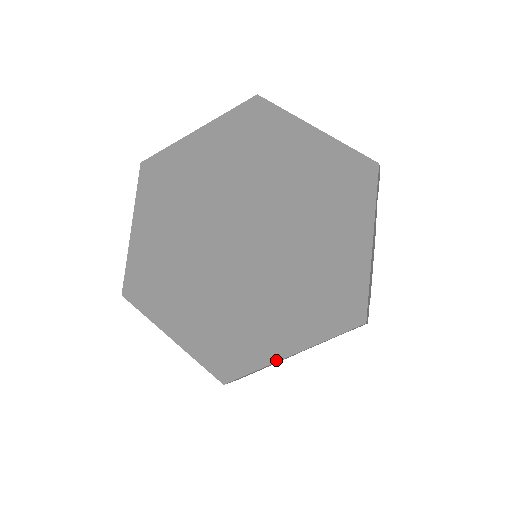
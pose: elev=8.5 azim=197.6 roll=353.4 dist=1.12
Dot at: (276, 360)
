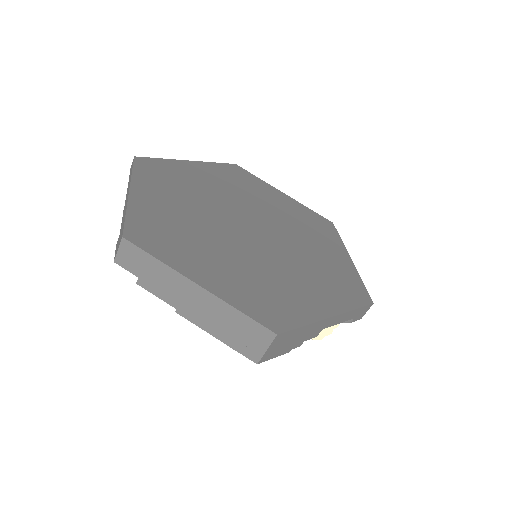
Dot at: (320, 319)
